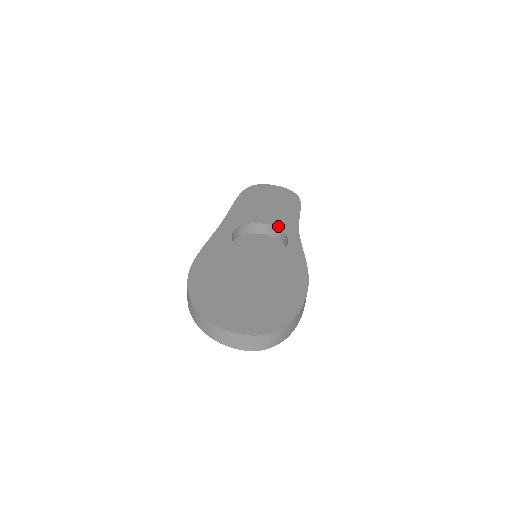
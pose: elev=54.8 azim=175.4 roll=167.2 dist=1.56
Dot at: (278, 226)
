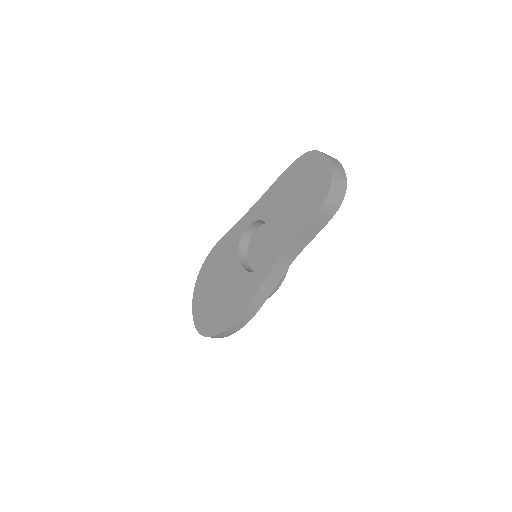
Dot at: (274, 239)
